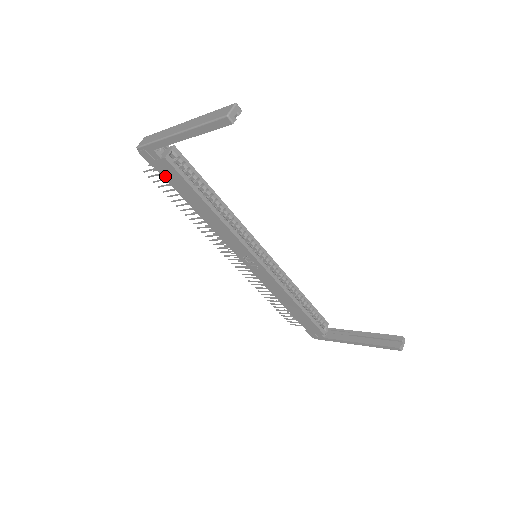
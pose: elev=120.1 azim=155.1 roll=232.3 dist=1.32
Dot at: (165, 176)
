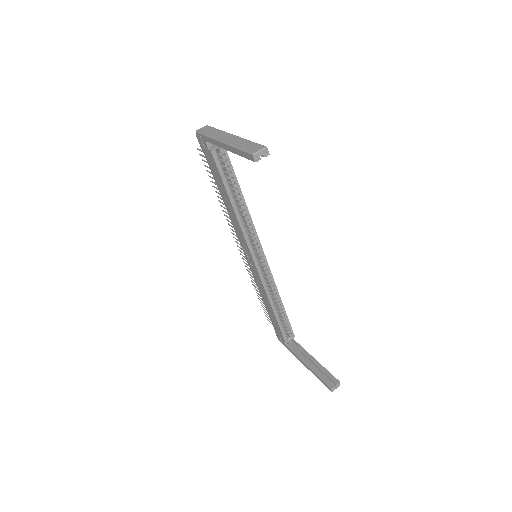
Dot at: (209, 162)
